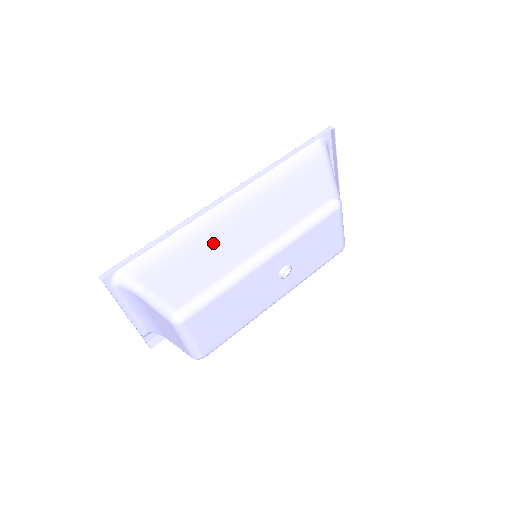
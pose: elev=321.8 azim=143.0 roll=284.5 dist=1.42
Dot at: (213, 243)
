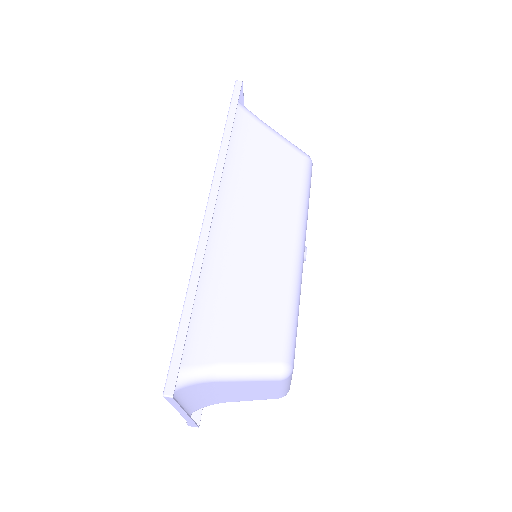
Dot at: (242, 268)
